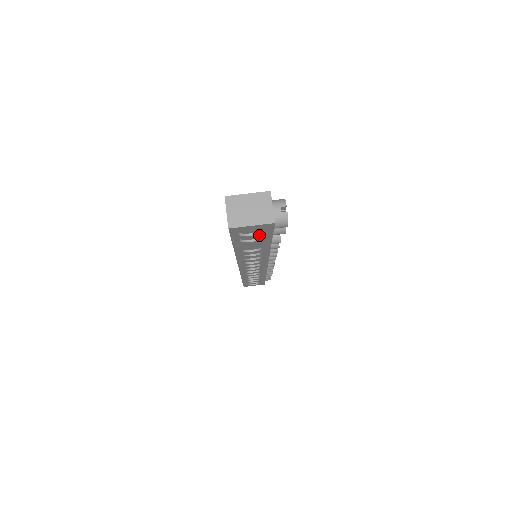
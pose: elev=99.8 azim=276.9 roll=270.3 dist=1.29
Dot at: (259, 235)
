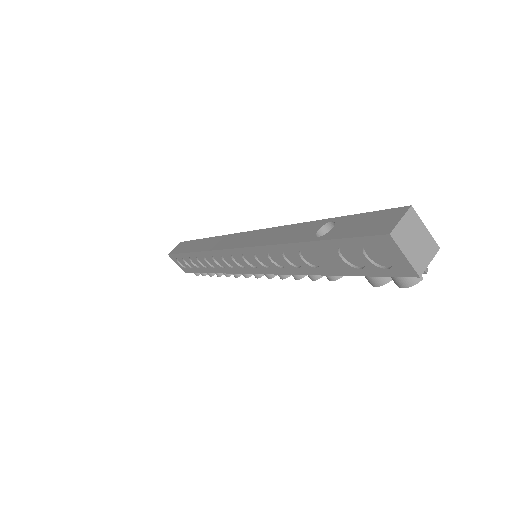
Dot at: (368, 264)
